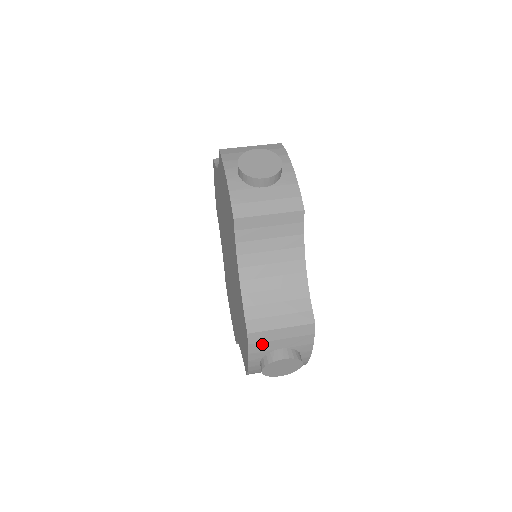
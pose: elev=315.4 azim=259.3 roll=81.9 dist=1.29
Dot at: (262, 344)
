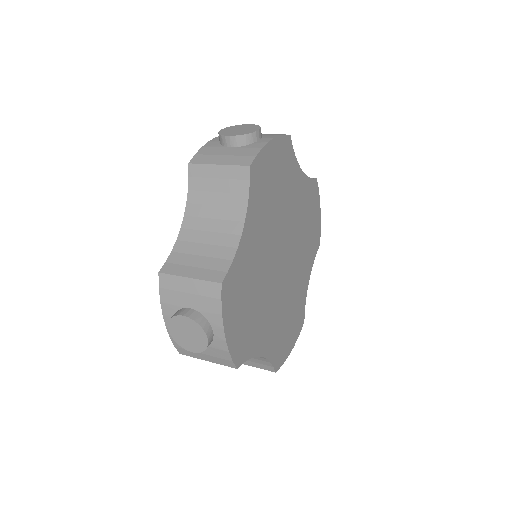
Dot at: (172, 293)
